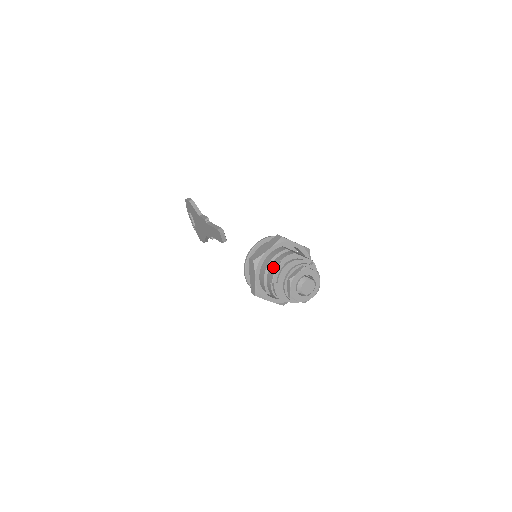
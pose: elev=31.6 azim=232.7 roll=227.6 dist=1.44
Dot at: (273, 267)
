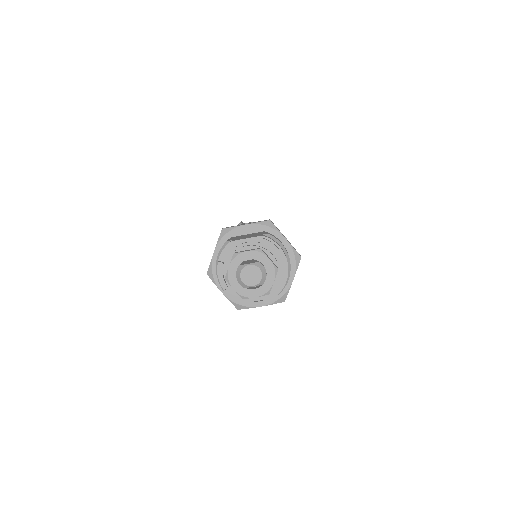
Dot at: (217, 272)
